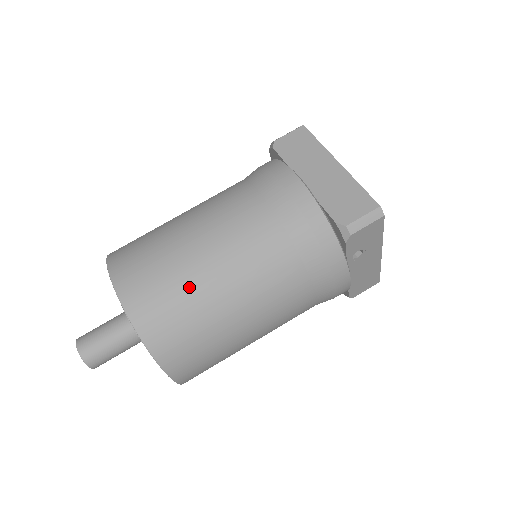
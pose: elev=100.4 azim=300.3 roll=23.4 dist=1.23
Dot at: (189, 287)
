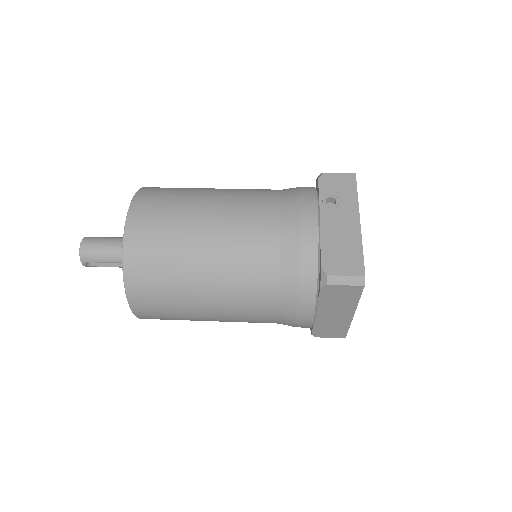
Dot at: occluded
